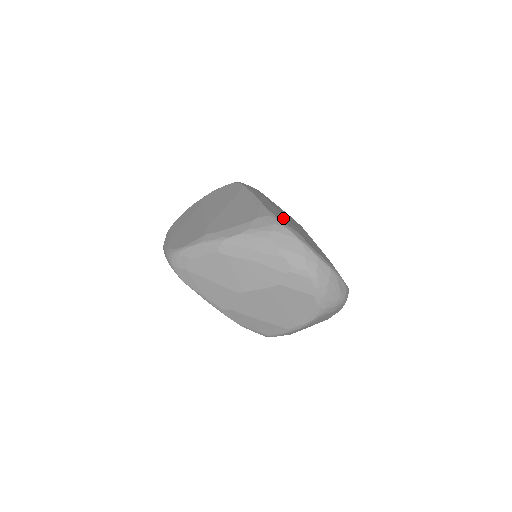
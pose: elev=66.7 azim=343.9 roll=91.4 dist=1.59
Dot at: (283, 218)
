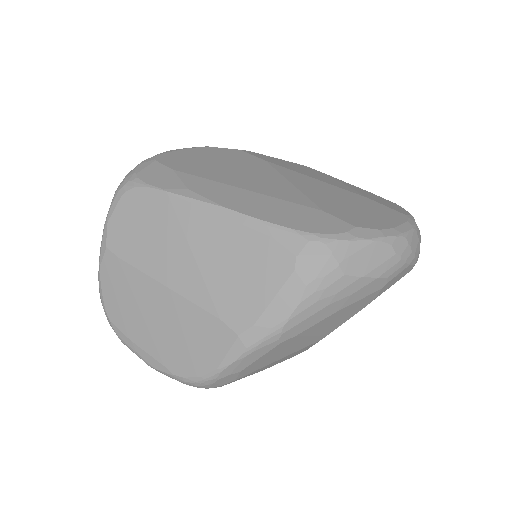
Dot at: (302, 213)
